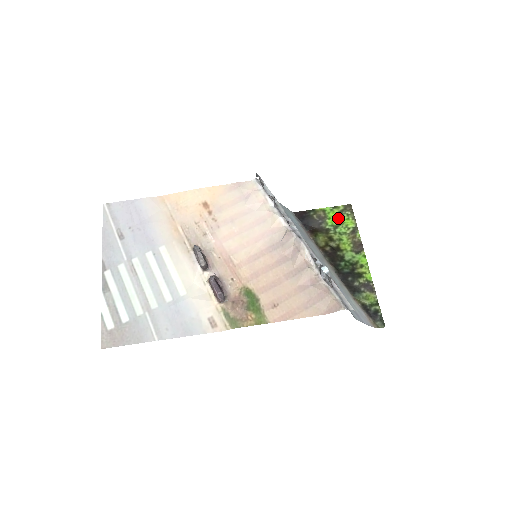
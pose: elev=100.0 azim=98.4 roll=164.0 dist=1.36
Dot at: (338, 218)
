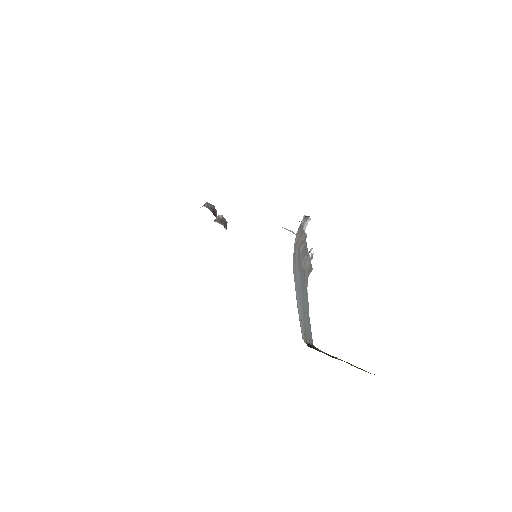
Dot at: occluded
